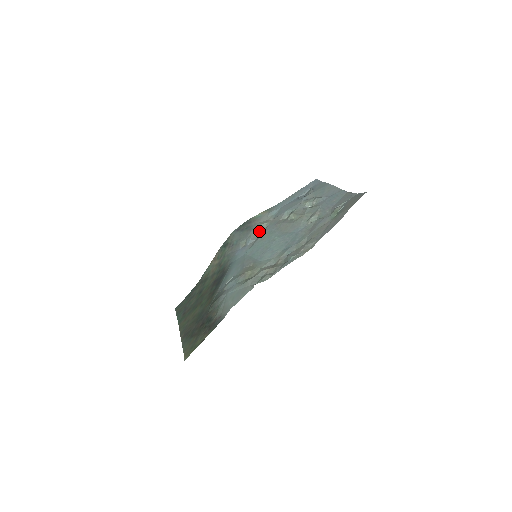
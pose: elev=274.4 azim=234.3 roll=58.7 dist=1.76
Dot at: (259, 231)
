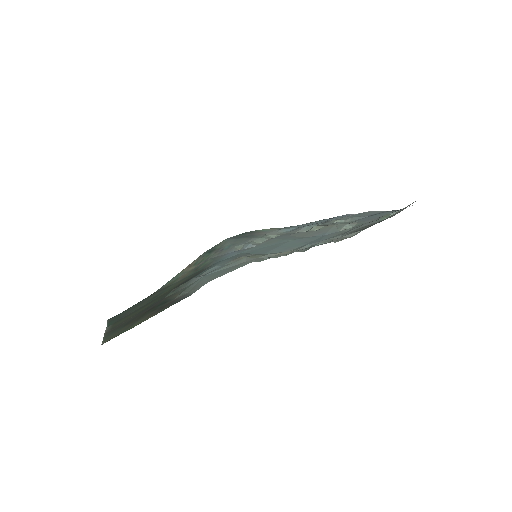
Dot at: (264, 240)
